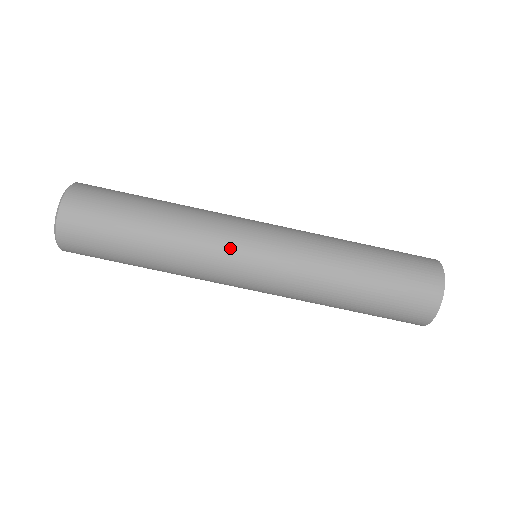
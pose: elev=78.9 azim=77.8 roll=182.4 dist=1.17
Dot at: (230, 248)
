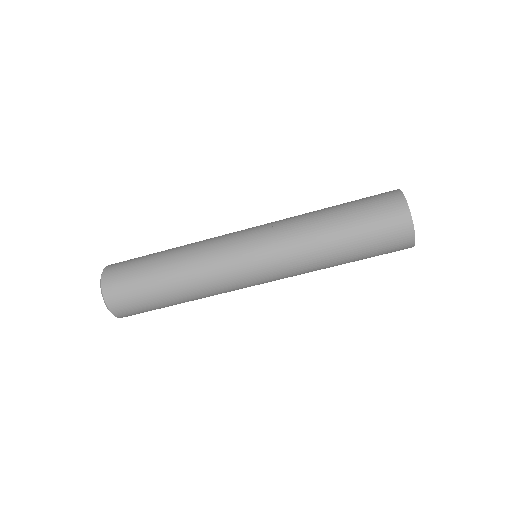
Dot at: (230, 264)
